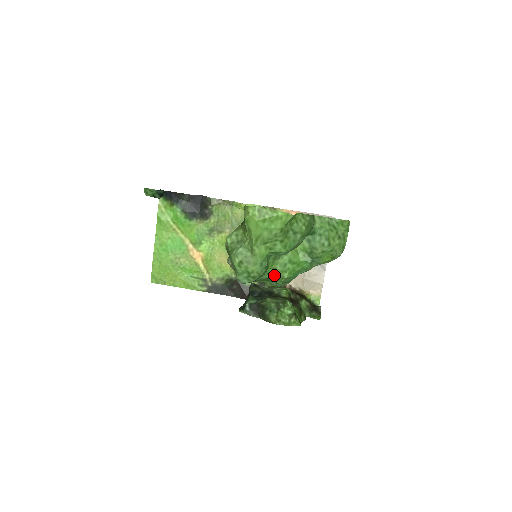
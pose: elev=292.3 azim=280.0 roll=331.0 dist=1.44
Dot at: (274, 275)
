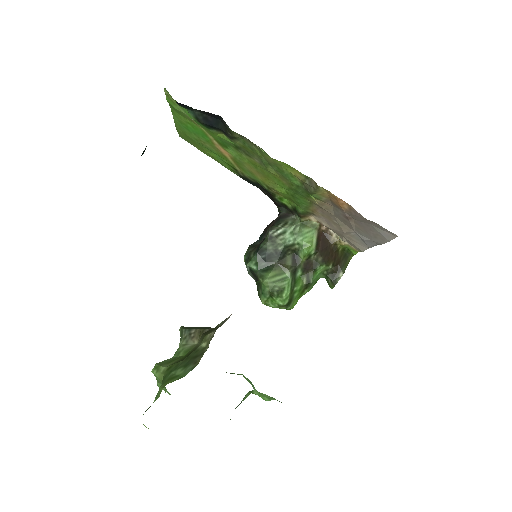
Dot at: occluded
